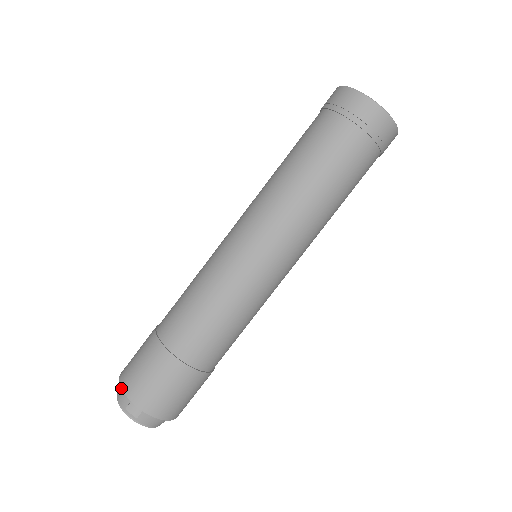
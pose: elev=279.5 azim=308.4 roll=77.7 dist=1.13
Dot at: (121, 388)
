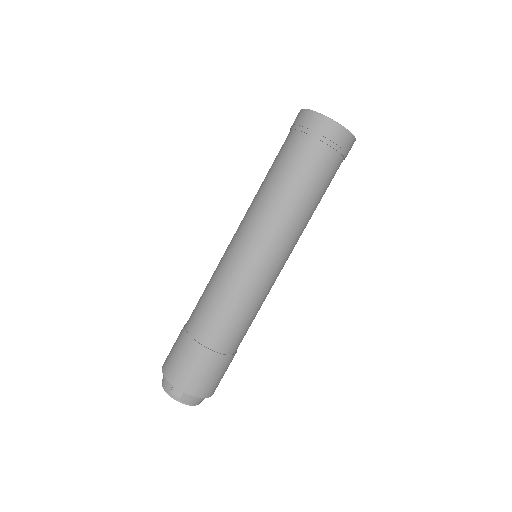
Dot at: (164, 376)
